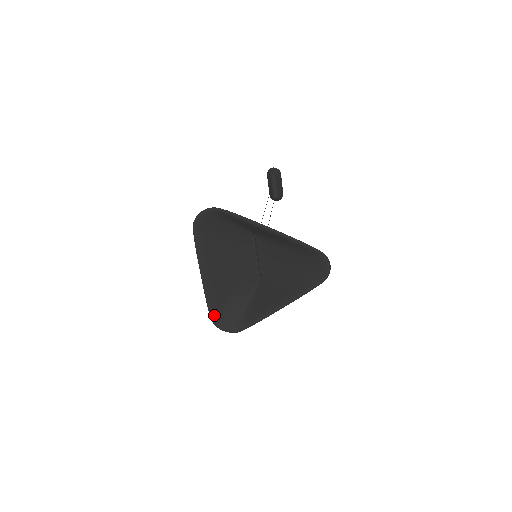
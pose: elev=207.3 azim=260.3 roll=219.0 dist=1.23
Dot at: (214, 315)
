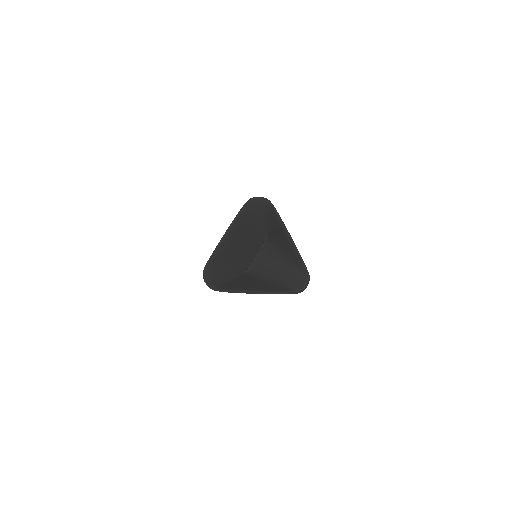
Dot at: (209, 267)
